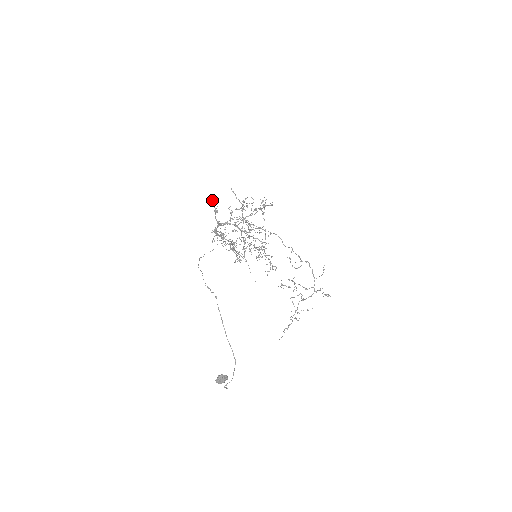
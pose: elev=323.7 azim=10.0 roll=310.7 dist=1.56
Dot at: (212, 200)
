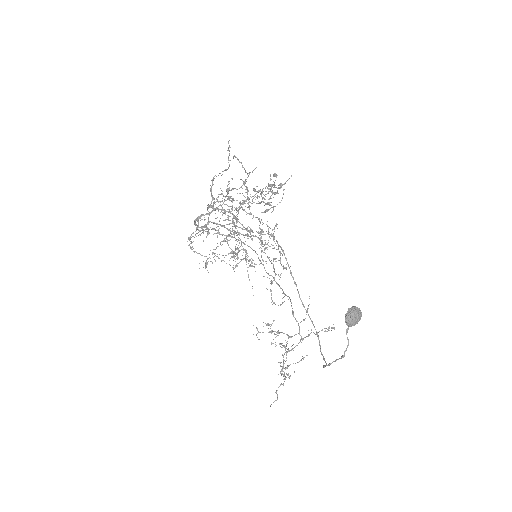
Dot at: occluded
